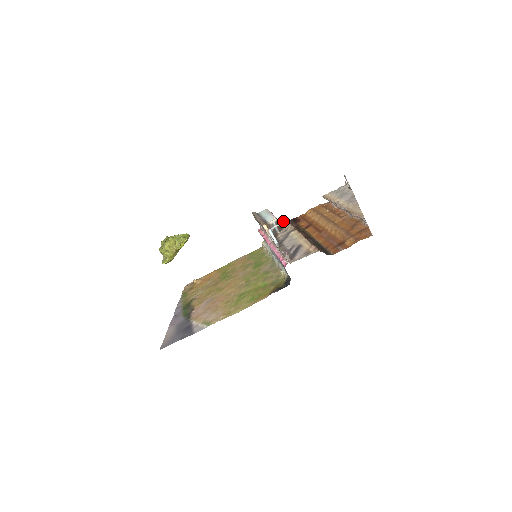
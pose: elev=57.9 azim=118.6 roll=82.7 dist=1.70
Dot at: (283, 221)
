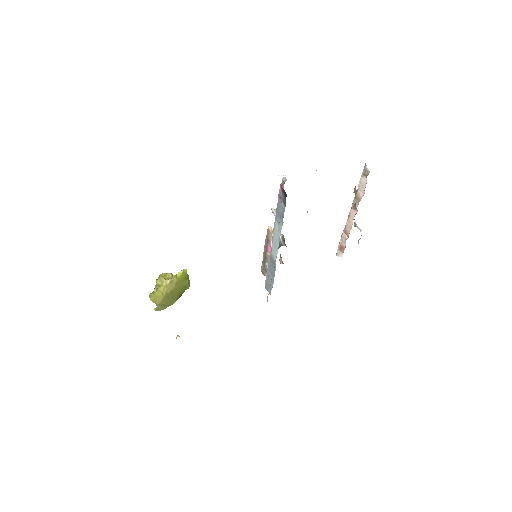
Dot at: occluded
